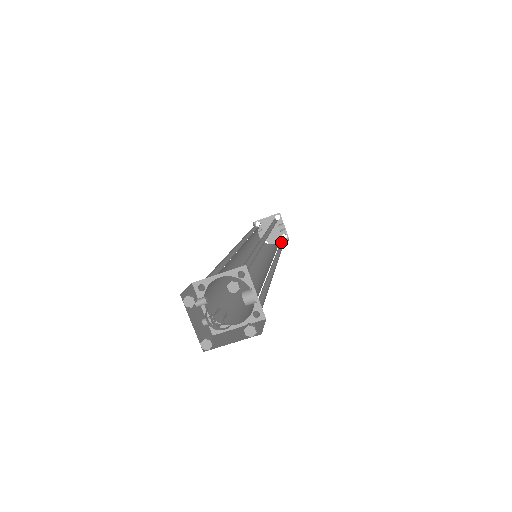
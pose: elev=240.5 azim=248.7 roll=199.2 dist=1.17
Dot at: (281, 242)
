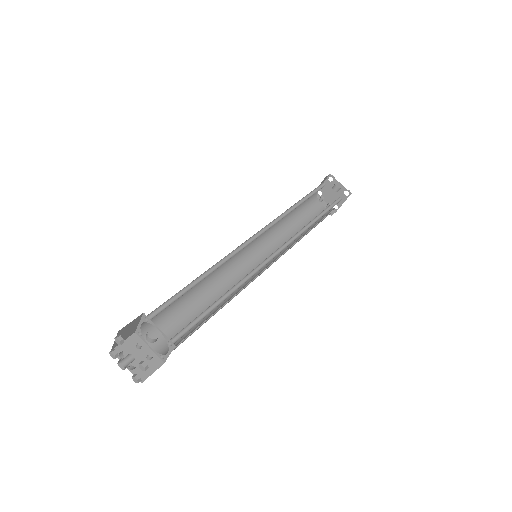
Dot at: (332, 206)
